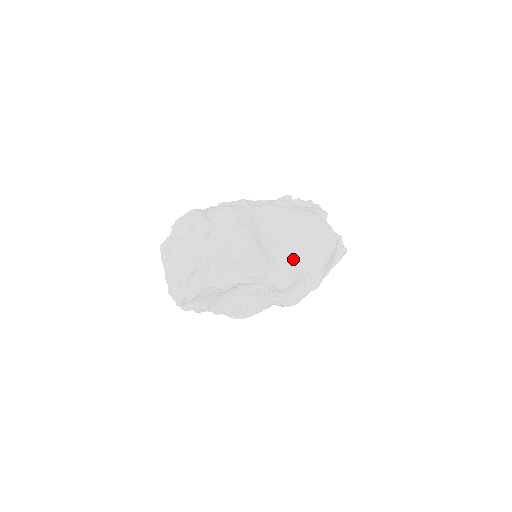
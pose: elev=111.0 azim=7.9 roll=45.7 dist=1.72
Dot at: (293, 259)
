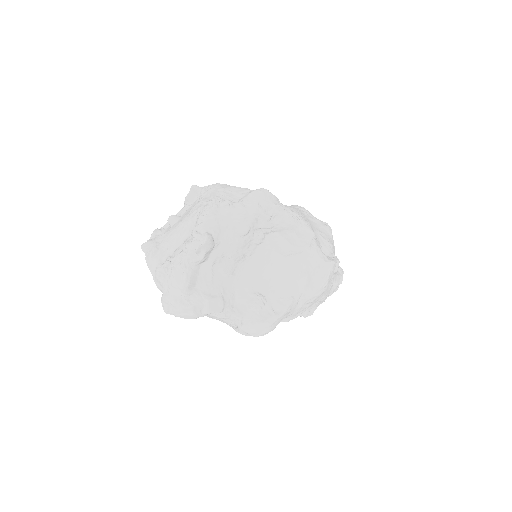
Dot at: occluded
